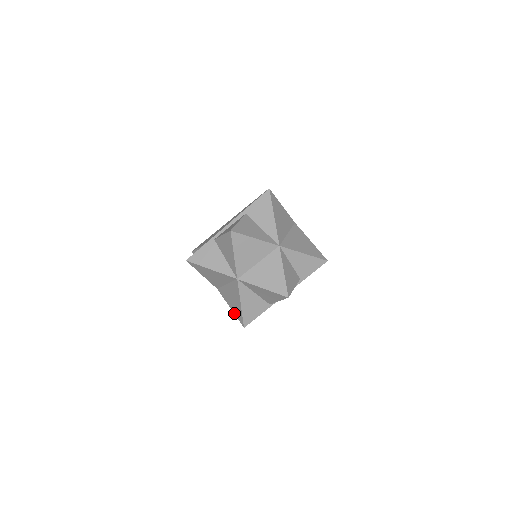
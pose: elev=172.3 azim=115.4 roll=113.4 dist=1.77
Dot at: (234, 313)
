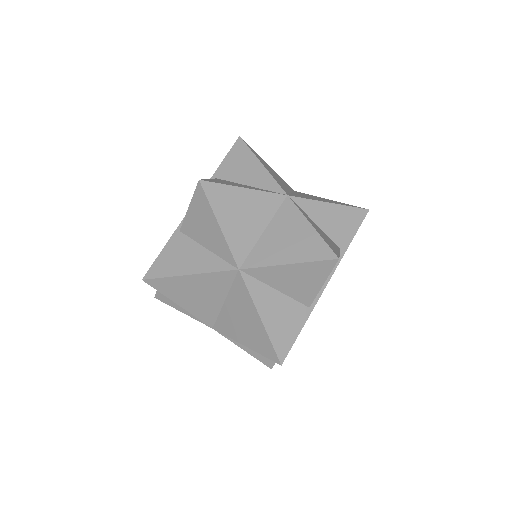
Dot at: (254, 350)
